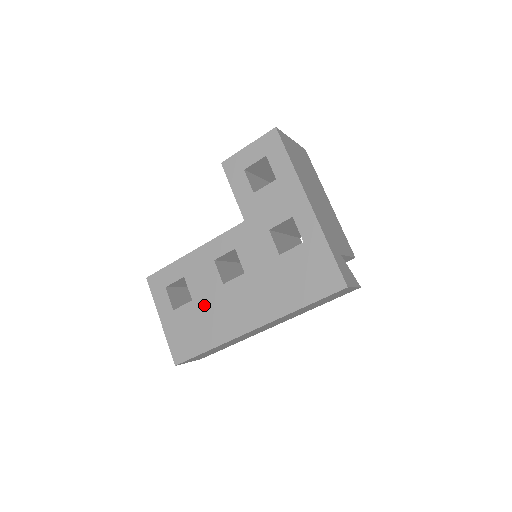
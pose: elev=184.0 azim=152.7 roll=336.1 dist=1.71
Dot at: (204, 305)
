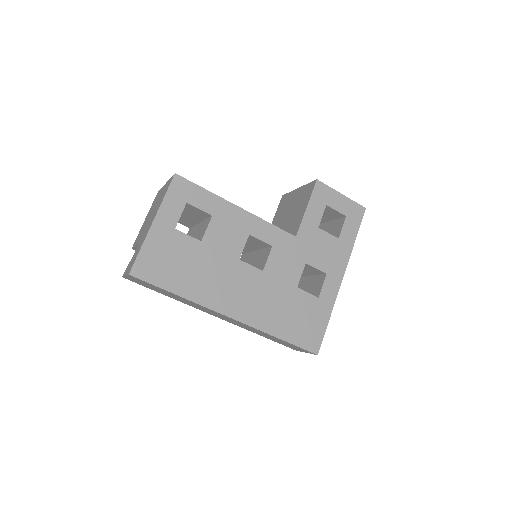
Dot at: (208, 256)
